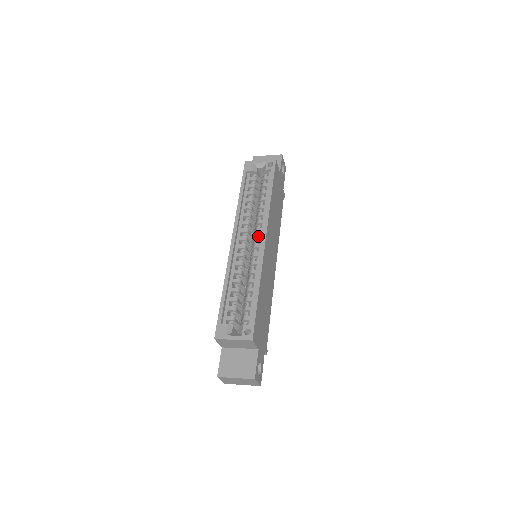
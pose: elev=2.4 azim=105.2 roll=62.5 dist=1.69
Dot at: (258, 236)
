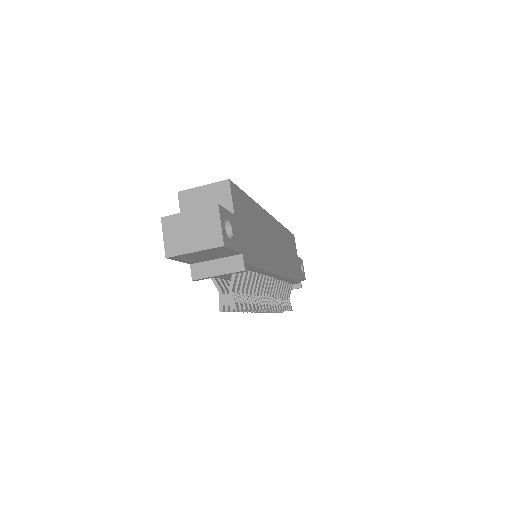
Dot at: occluded
